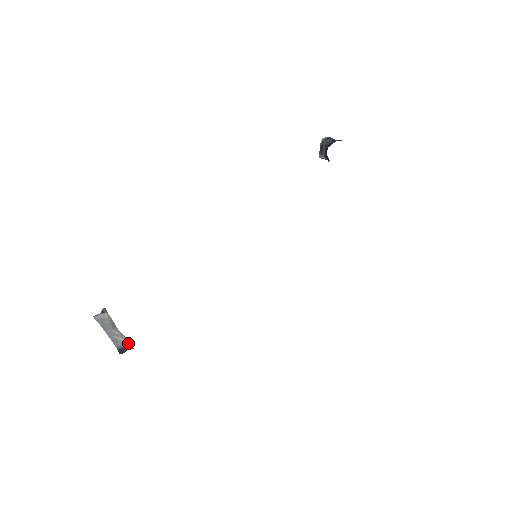
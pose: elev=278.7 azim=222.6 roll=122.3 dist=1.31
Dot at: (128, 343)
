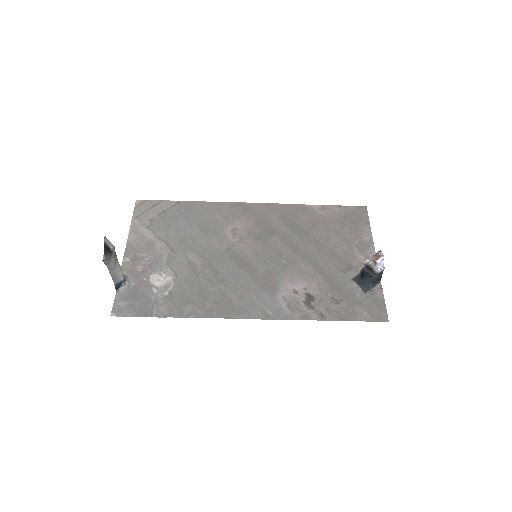
Dot at: (123, 275)
